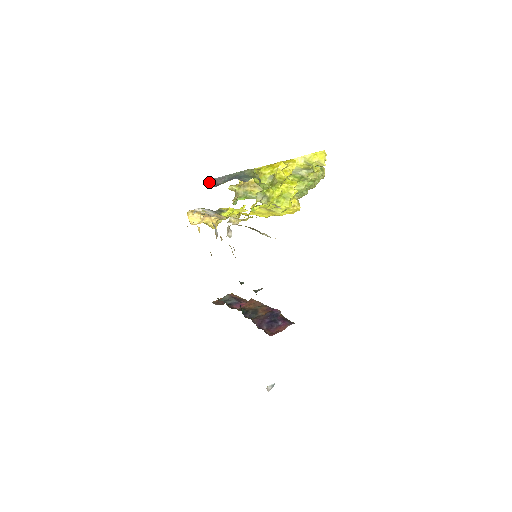
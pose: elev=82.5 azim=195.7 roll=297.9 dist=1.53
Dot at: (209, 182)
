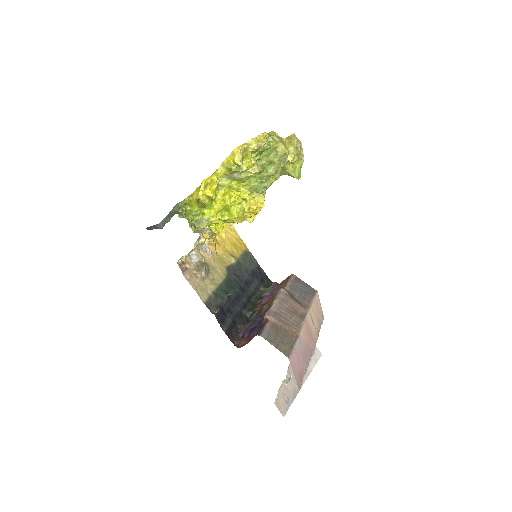
Dot at: (160, 225)
